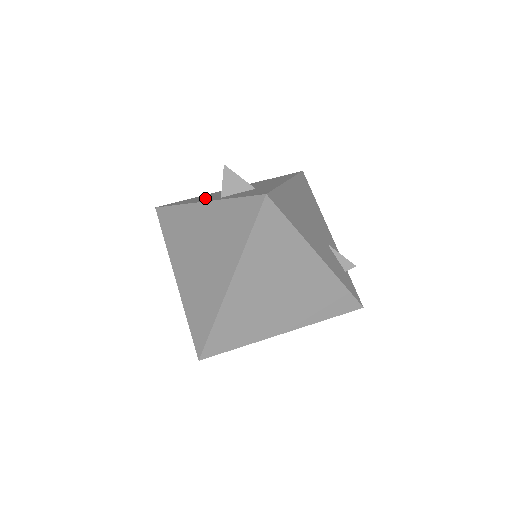
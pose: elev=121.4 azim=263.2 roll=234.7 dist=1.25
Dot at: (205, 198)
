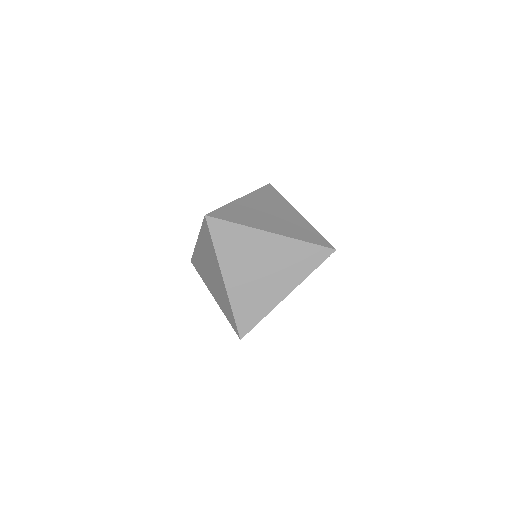
Dot at: occluded
